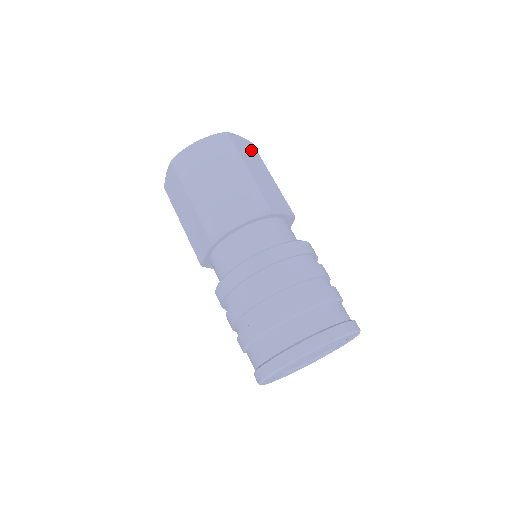
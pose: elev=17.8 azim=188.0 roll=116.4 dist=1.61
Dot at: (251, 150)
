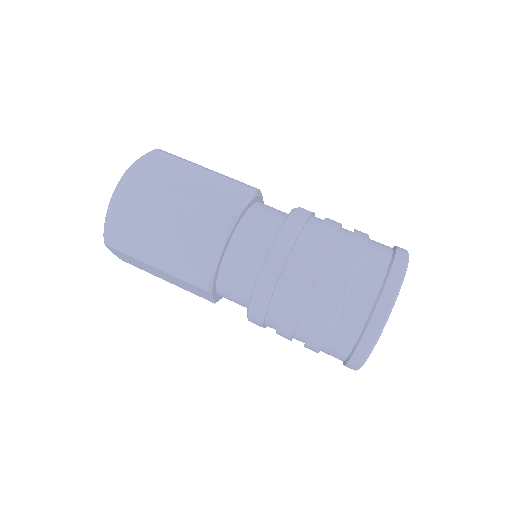
Dot at: (162, 162)
